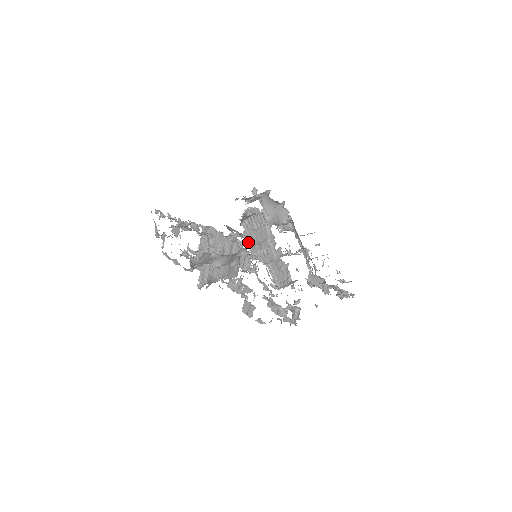
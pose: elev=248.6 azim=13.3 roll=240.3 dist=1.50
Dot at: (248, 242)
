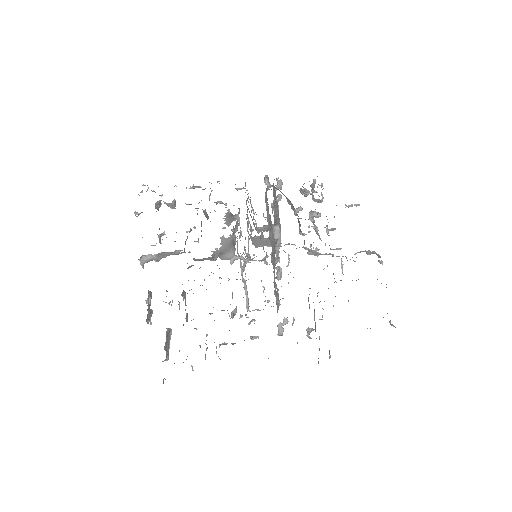
Dot at: occluded
